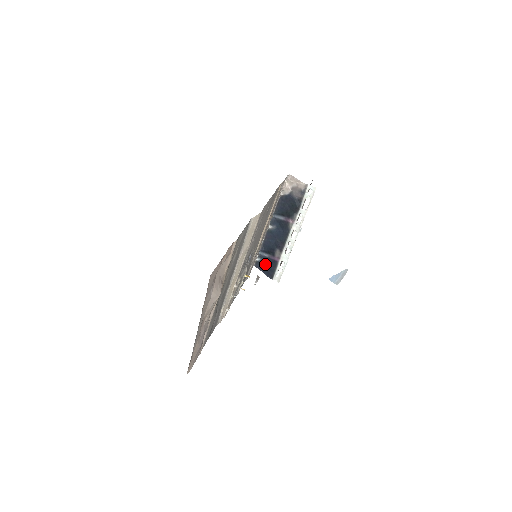
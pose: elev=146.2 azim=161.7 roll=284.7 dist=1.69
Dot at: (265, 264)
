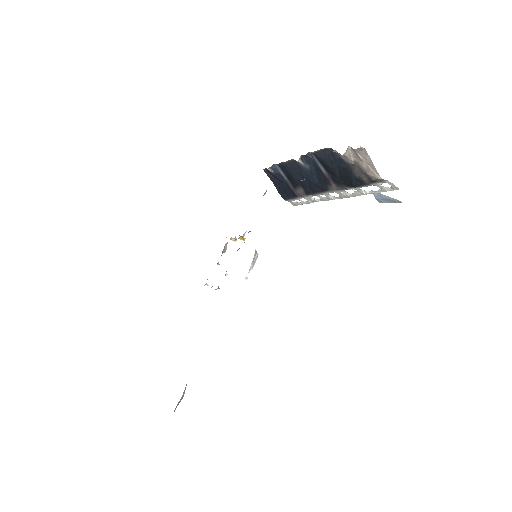
Dot at: (279, 181)
